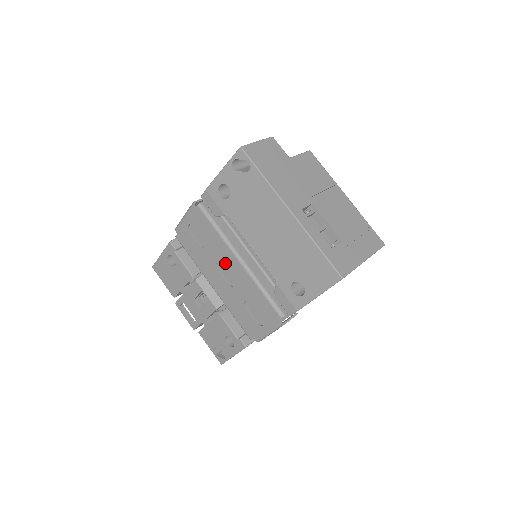
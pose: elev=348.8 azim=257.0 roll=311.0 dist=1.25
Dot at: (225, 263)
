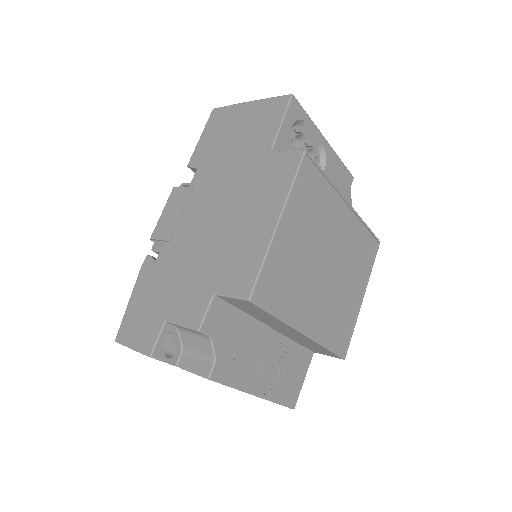
Dot at: occluded
